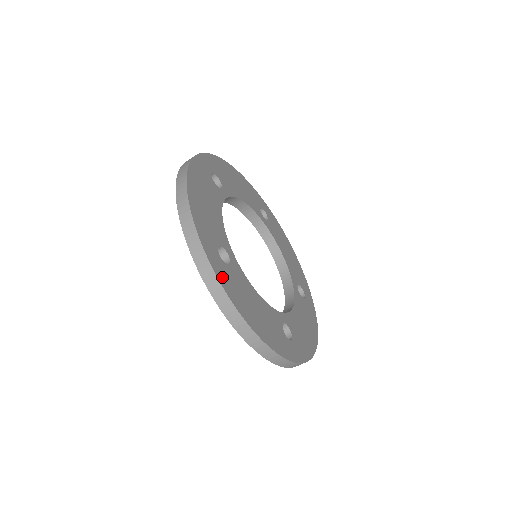
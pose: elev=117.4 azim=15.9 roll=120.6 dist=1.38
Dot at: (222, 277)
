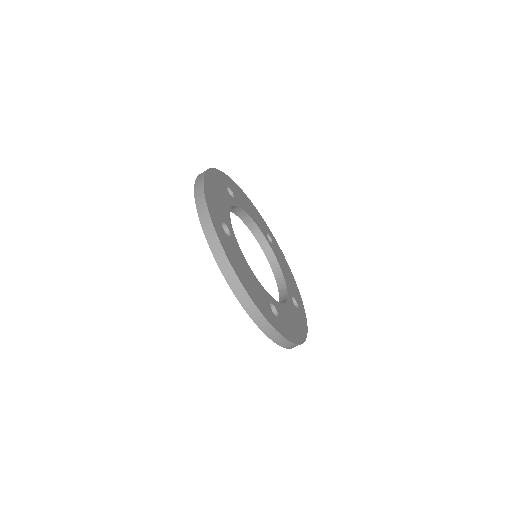
Dot at: (221, 237)
